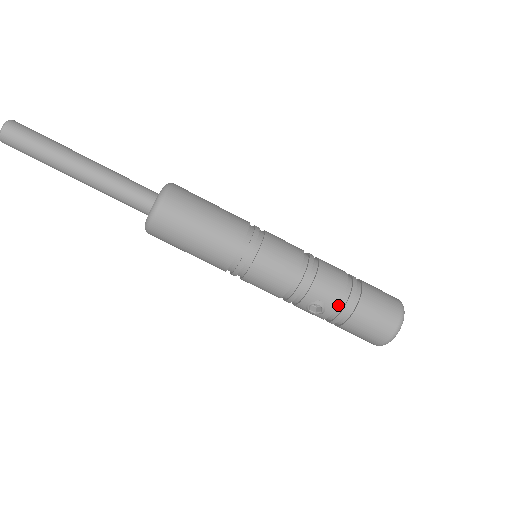
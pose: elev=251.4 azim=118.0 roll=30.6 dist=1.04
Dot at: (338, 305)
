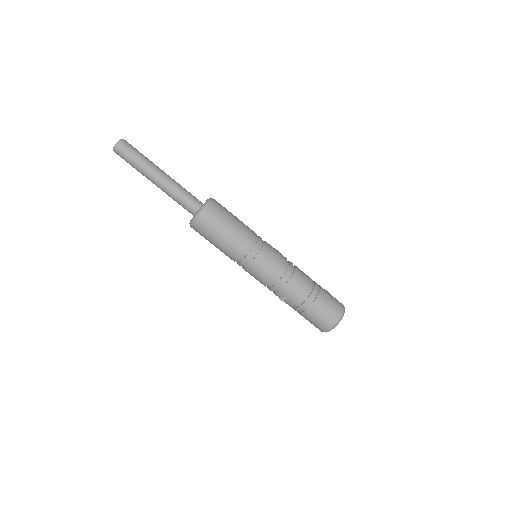
Dot at: (296, 303)
